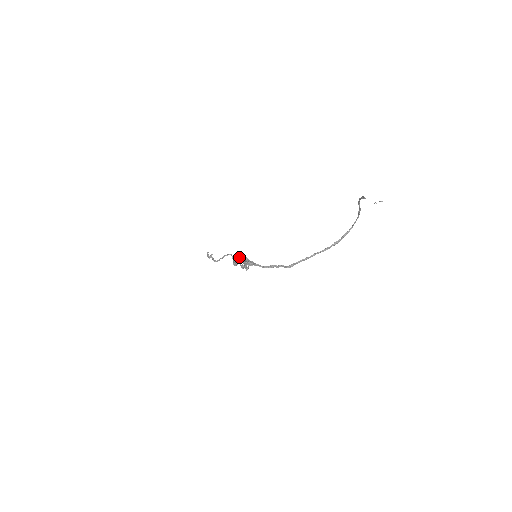
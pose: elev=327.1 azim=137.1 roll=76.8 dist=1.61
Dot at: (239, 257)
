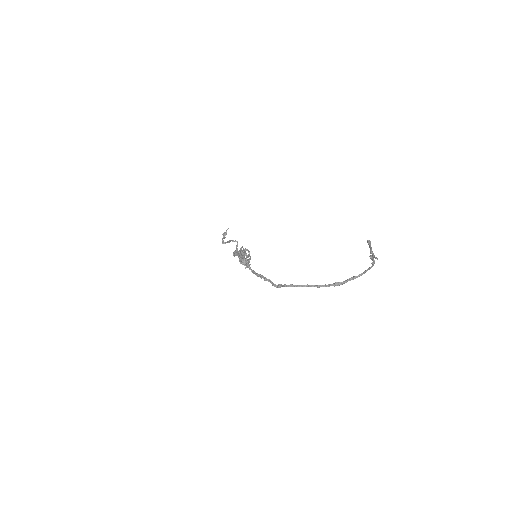
Dot at: (241, 249)
